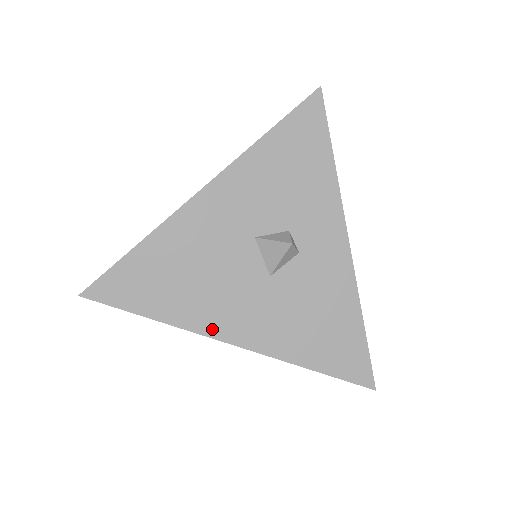
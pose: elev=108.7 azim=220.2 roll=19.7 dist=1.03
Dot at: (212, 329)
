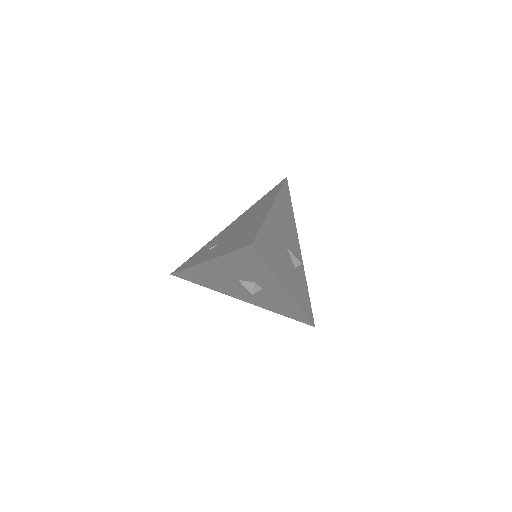
Dot at: (231, 295)
